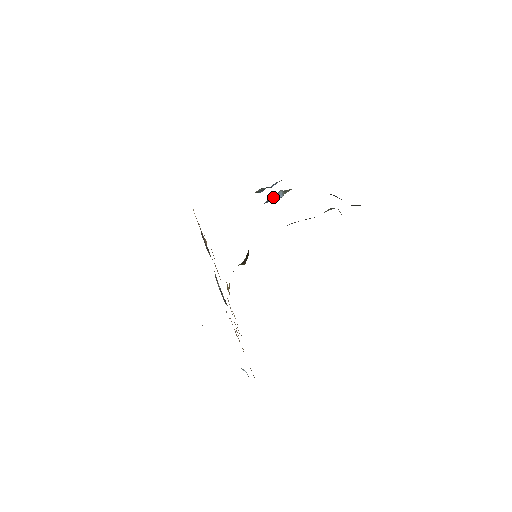
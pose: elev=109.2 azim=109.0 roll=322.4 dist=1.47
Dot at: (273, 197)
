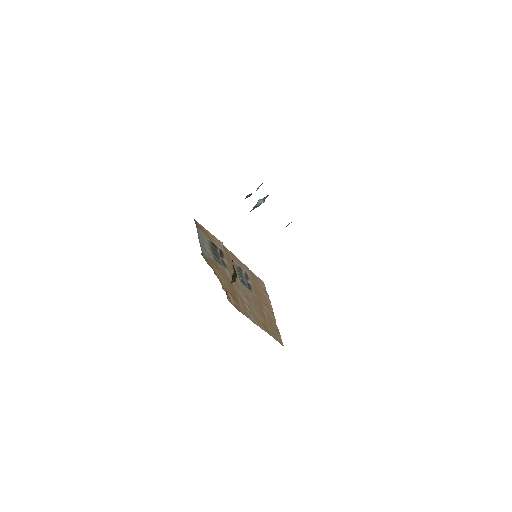
Dot at: (255, 205)
